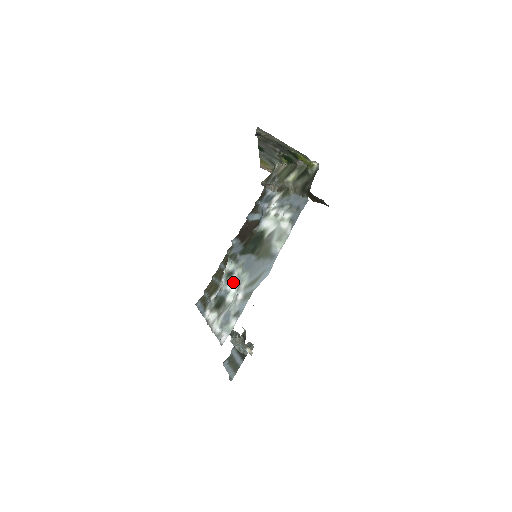
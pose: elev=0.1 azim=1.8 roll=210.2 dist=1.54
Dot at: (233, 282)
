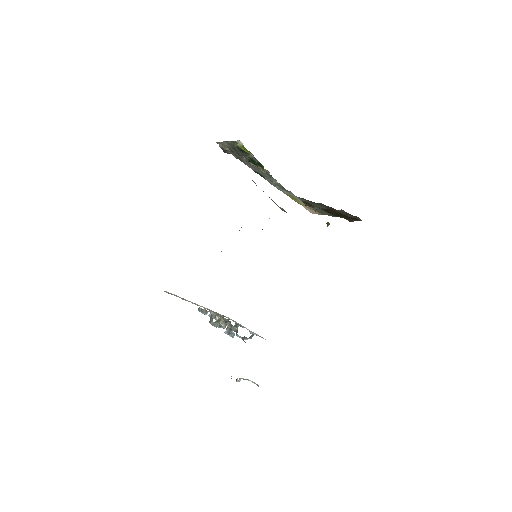
Dot at: occluded
